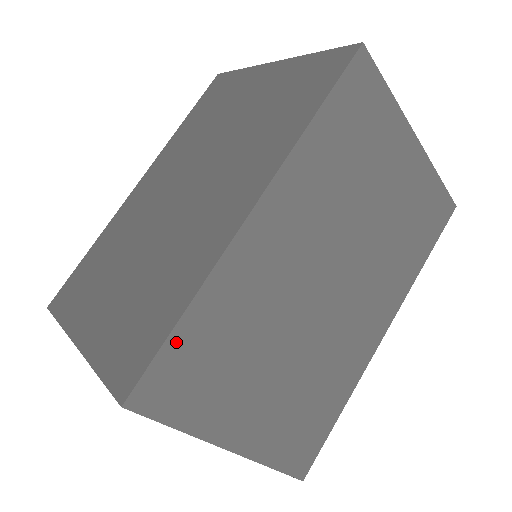
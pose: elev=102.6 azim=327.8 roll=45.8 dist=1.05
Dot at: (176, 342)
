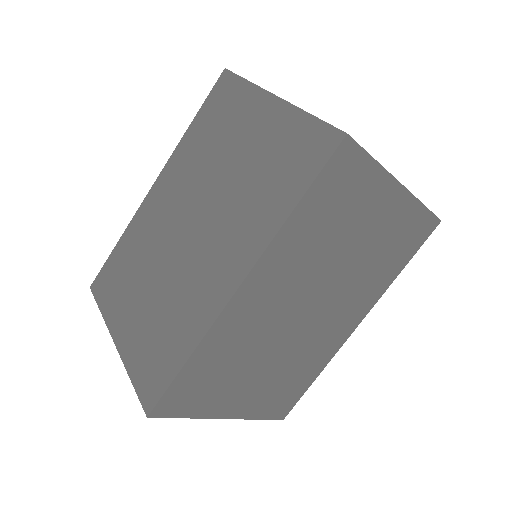
Dot at: (182, 378)
